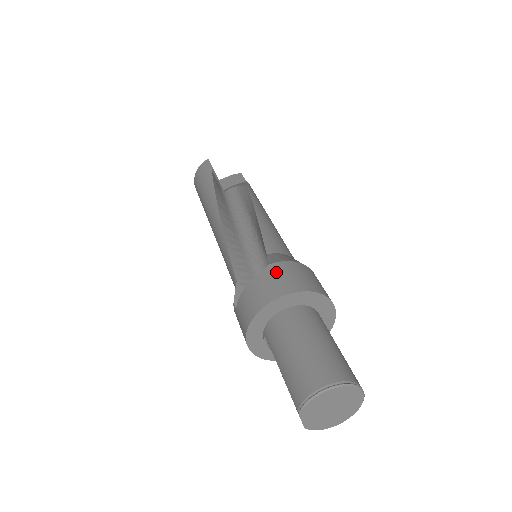
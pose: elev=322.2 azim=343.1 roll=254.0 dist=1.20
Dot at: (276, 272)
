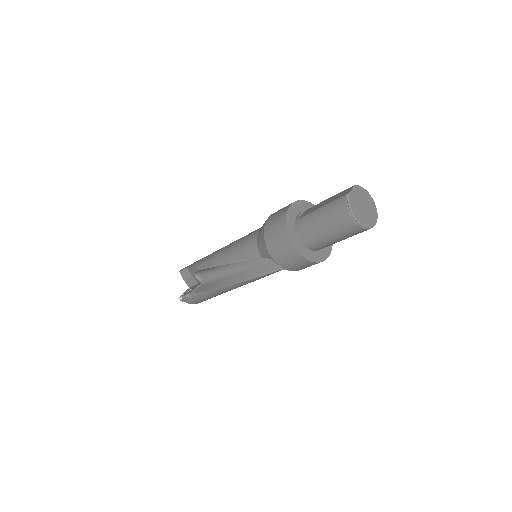
Dot at: occluded
